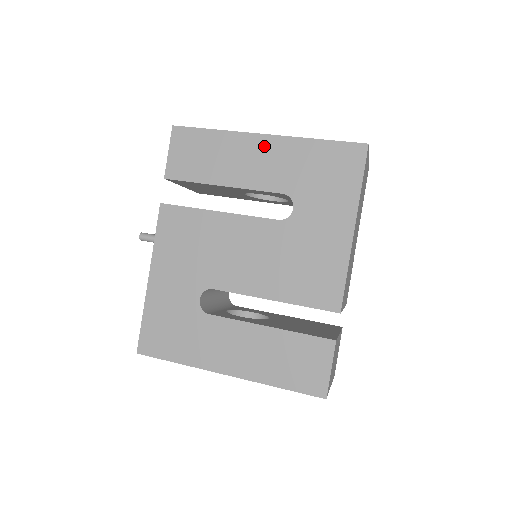
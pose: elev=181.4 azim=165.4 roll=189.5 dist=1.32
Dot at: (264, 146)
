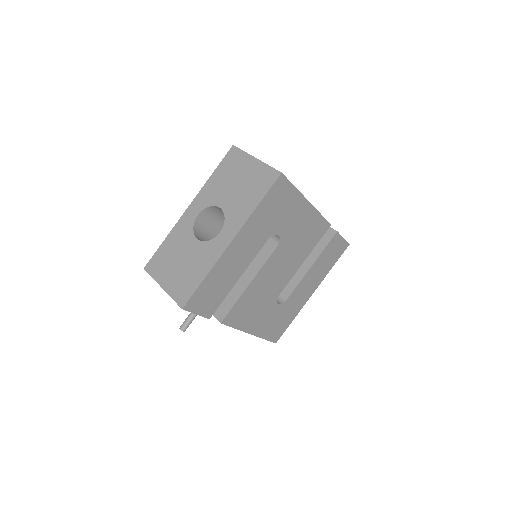
Dot at: (238, 244)
